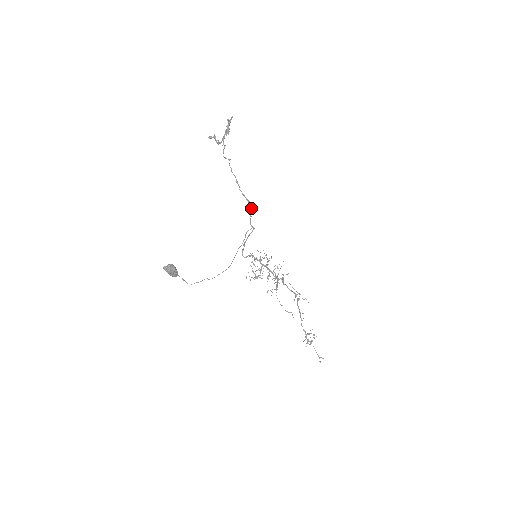
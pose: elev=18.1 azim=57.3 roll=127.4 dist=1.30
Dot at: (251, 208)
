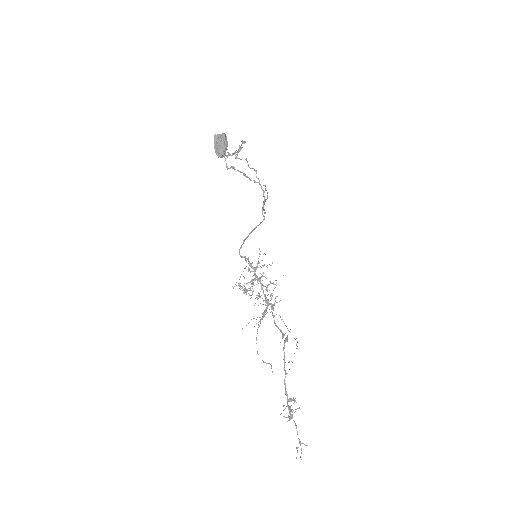
Dot at: occluded
